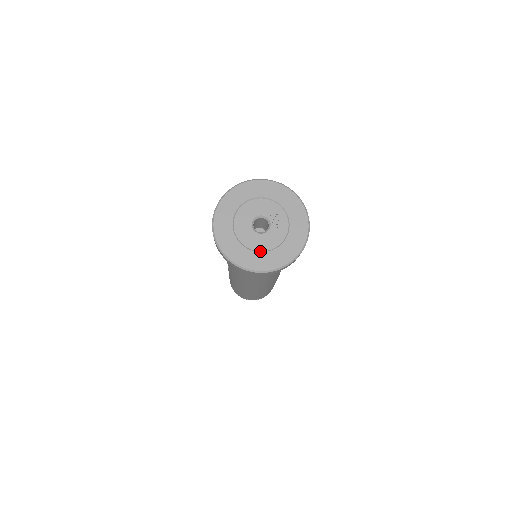
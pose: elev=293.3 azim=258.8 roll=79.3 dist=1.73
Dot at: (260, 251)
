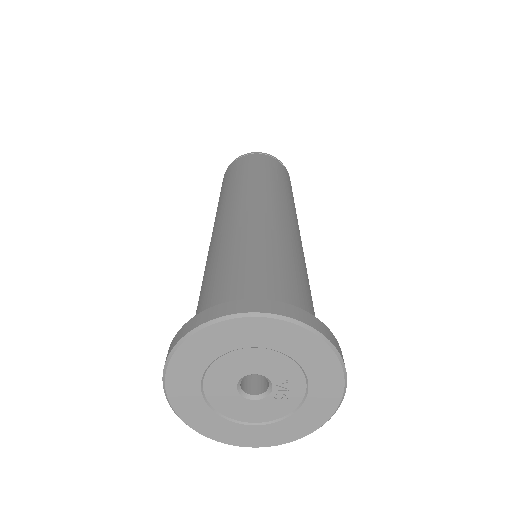
Dot at: (240, 421)
